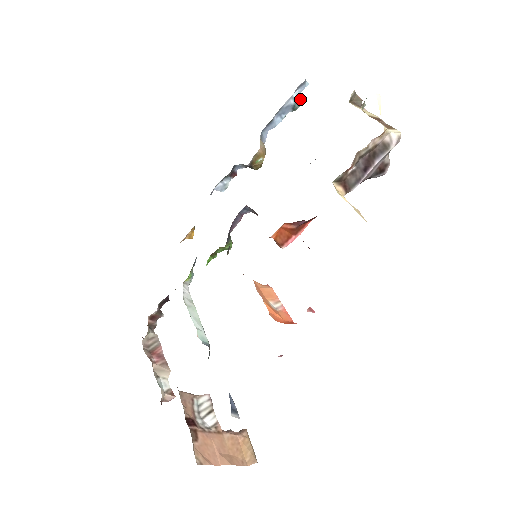
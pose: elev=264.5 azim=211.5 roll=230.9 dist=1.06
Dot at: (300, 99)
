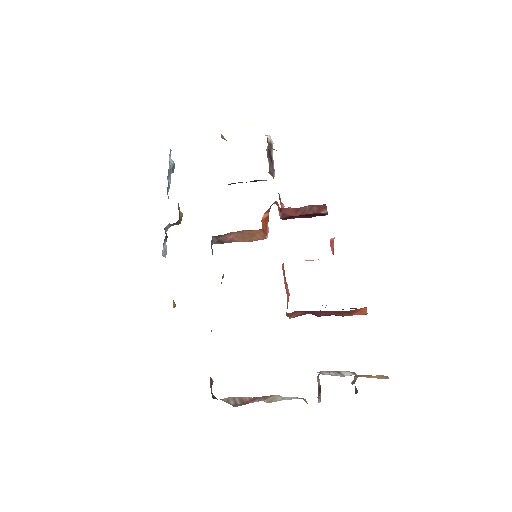
Dot at: (173, 162)
